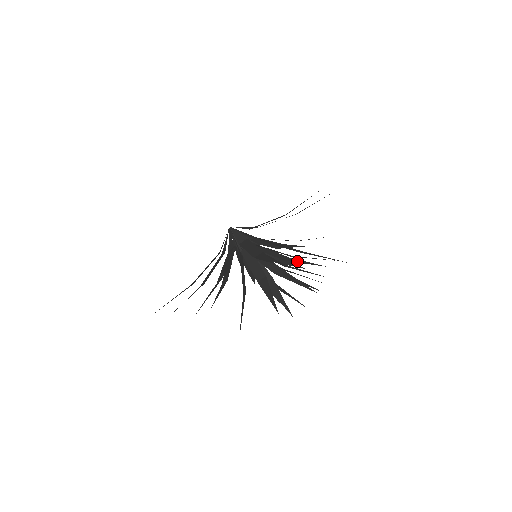
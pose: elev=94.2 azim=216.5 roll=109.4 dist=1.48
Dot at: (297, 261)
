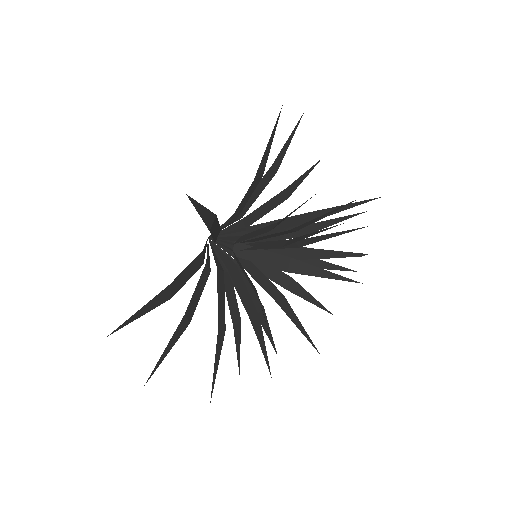
Dot at: (314, 264)
